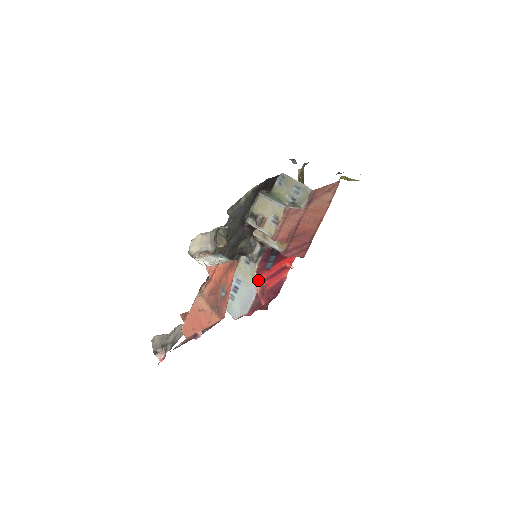
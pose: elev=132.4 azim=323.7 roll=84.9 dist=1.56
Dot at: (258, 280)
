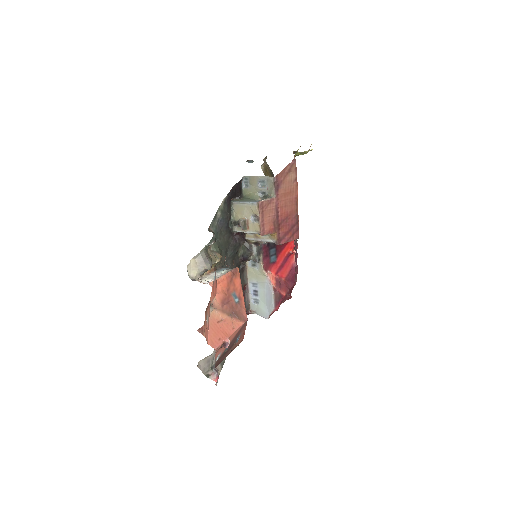
Dot at: (269, 276)
